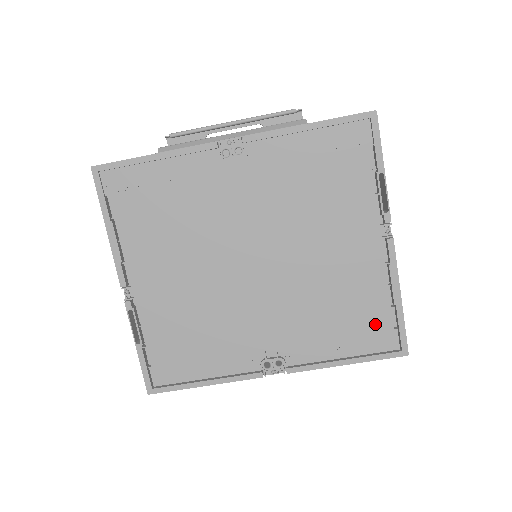
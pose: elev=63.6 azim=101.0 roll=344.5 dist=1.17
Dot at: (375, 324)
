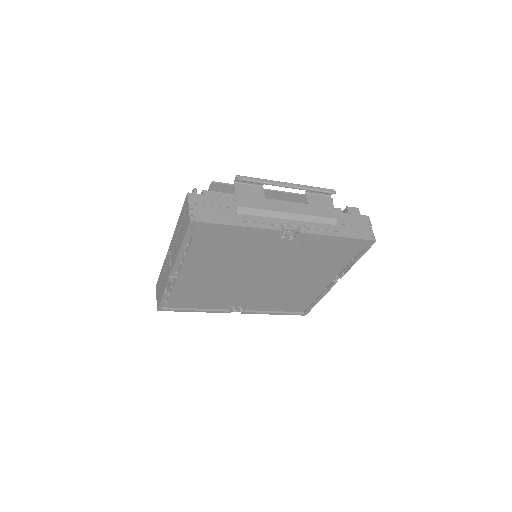
Dot at: (300, 305)
